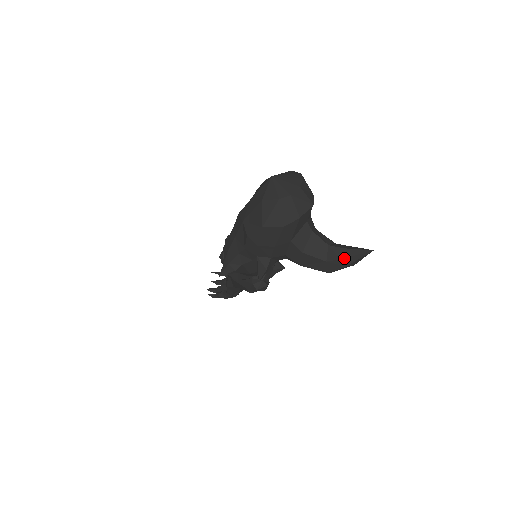
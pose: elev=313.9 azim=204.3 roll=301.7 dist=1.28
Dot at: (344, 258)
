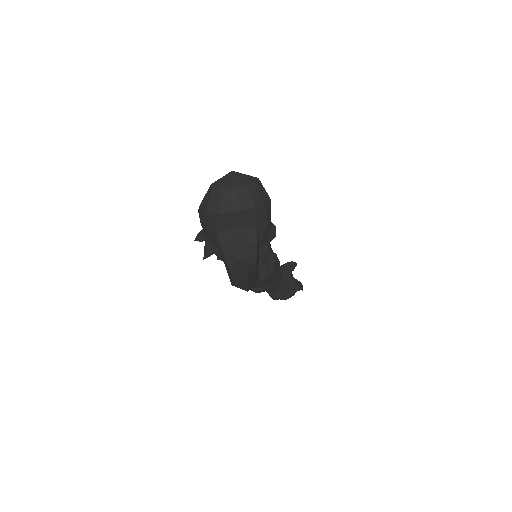
Dot at: (235, 275)
